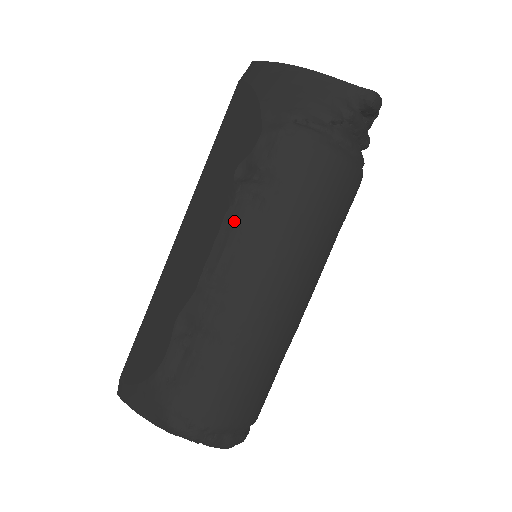
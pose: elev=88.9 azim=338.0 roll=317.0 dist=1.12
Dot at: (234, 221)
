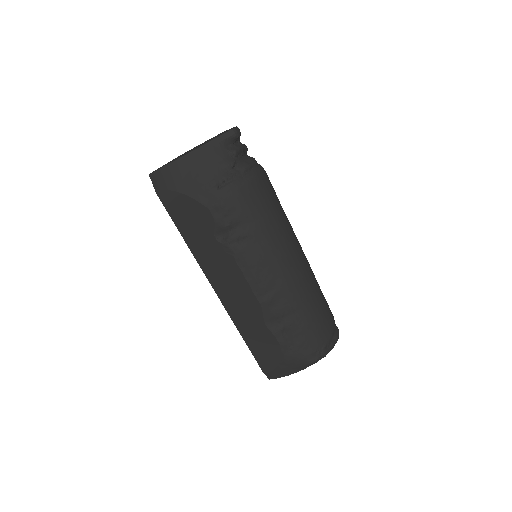
Dot at: (244, 260)
